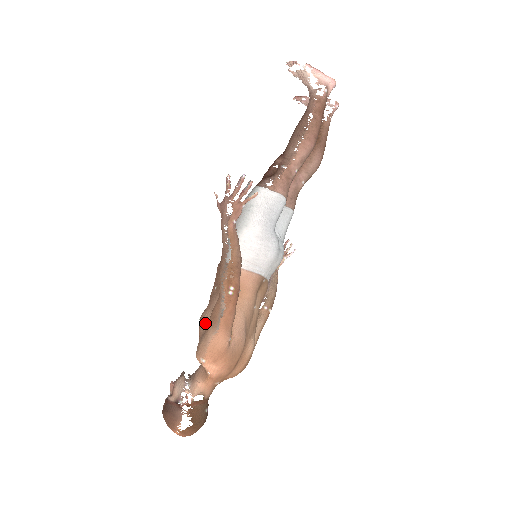
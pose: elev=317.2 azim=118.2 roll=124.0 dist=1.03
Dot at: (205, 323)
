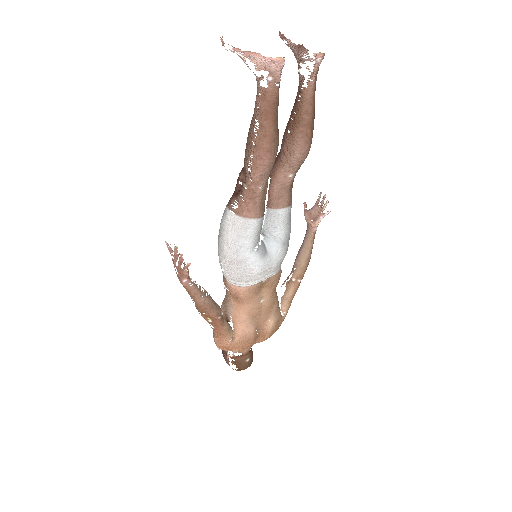
Dot at: occluded
